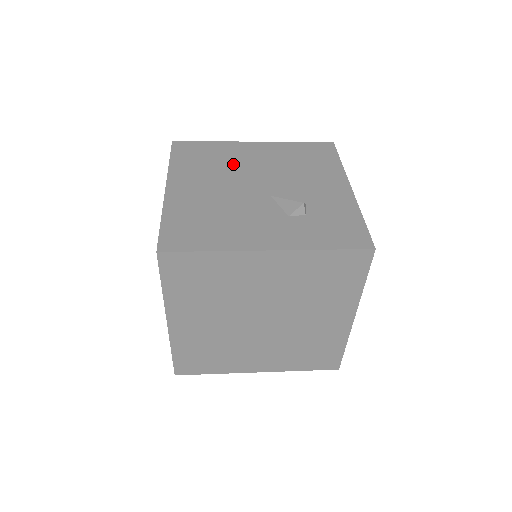
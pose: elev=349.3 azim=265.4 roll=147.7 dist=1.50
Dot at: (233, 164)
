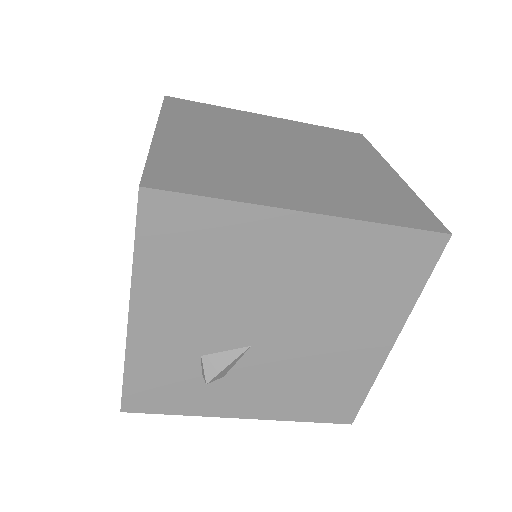
Dot at: occluded
